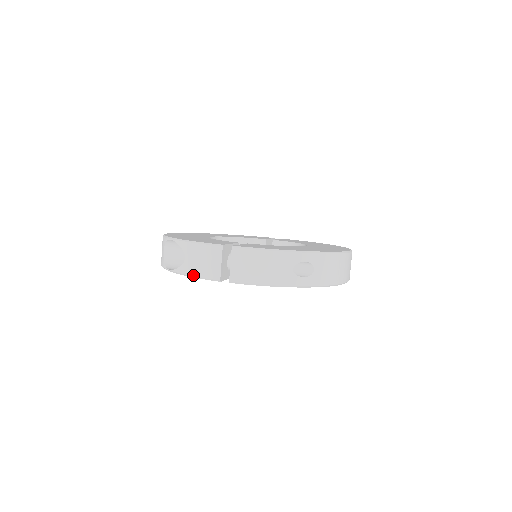
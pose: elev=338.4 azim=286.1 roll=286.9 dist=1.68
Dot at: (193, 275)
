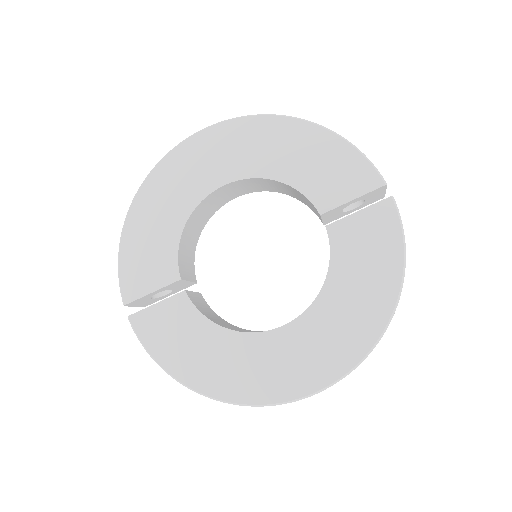
Dot at: occluded
